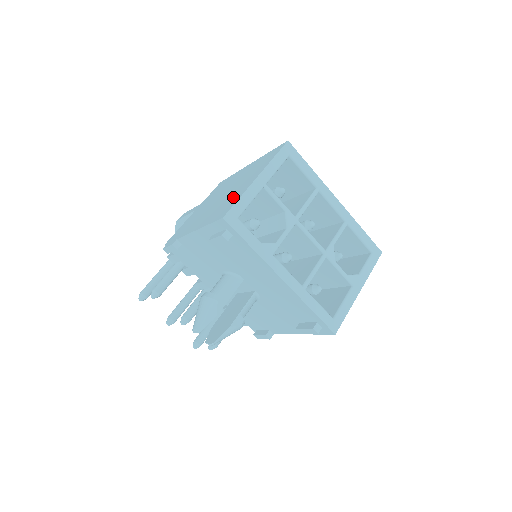
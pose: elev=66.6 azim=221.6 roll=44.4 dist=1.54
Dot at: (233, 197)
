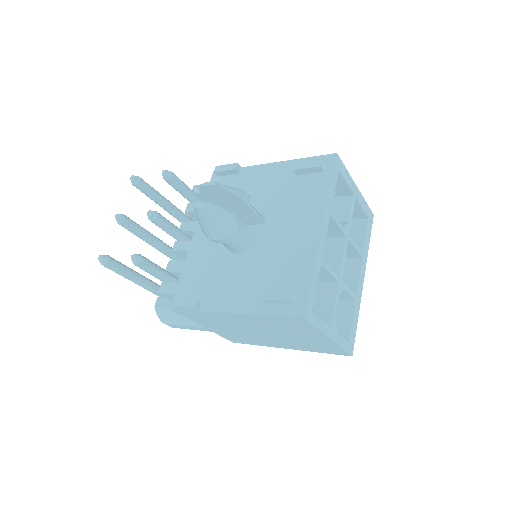
Dot at: occluded
